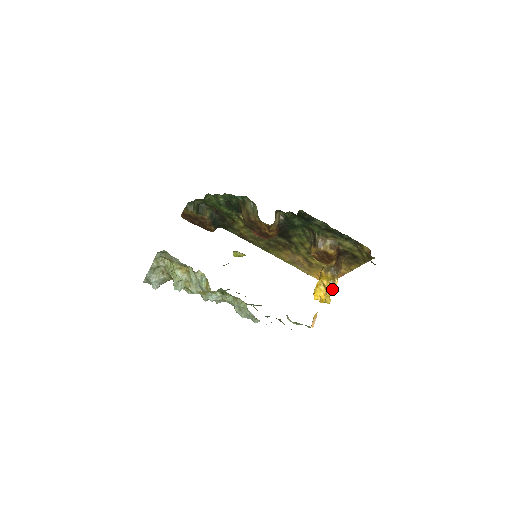
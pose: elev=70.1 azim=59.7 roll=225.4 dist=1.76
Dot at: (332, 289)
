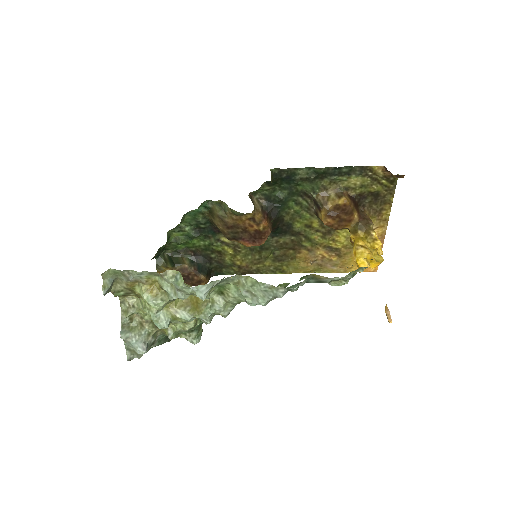
Dot at: (375, 246)
